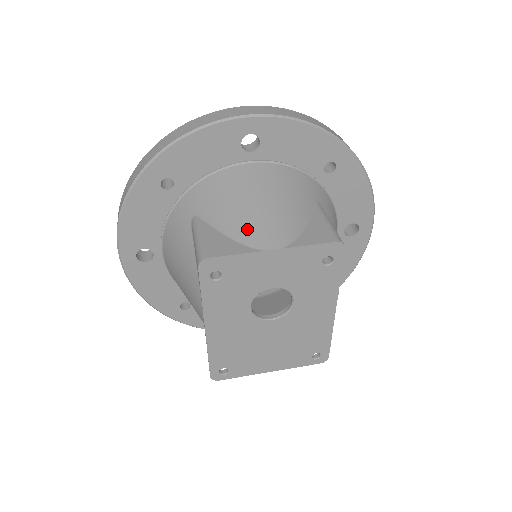
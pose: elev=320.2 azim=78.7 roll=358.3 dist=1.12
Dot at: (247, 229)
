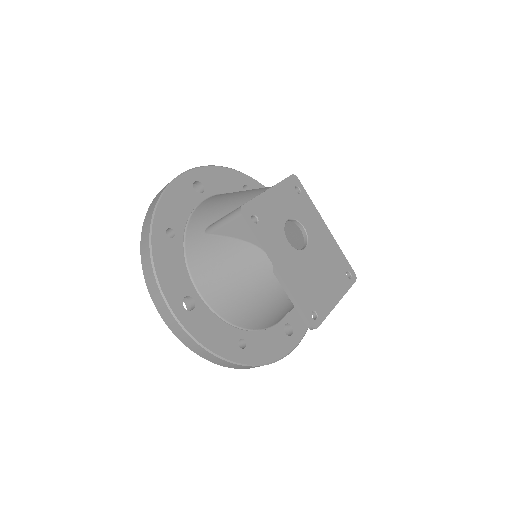
Dot at: (244, 198)
